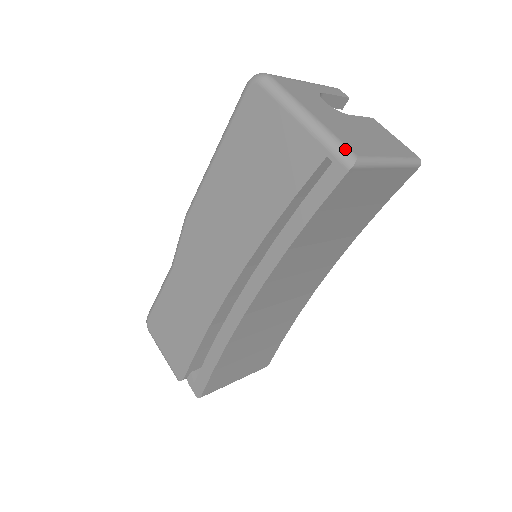
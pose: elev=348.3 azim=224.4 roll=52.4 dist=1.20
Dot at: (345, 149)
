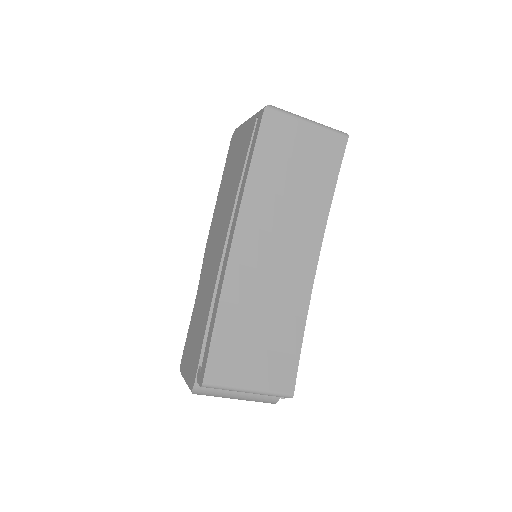
Dot at: occluded
